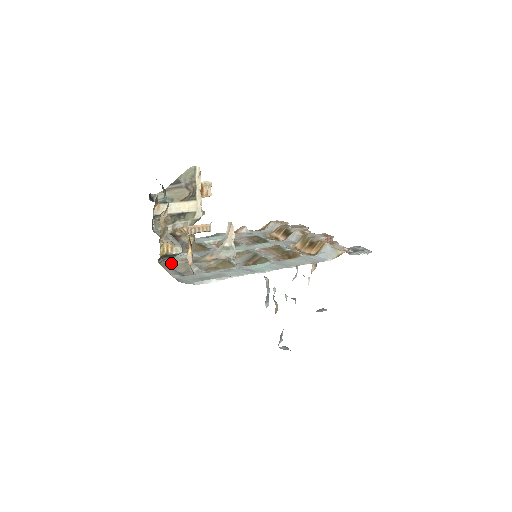
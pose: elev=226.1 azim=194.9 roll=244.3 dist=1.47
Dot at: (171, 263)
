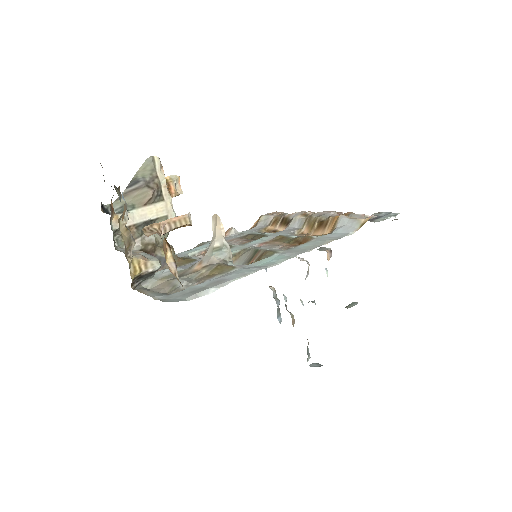
Dot at: (150, 286)
